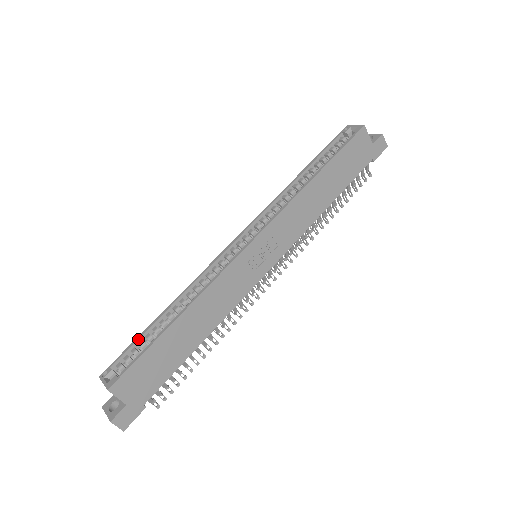
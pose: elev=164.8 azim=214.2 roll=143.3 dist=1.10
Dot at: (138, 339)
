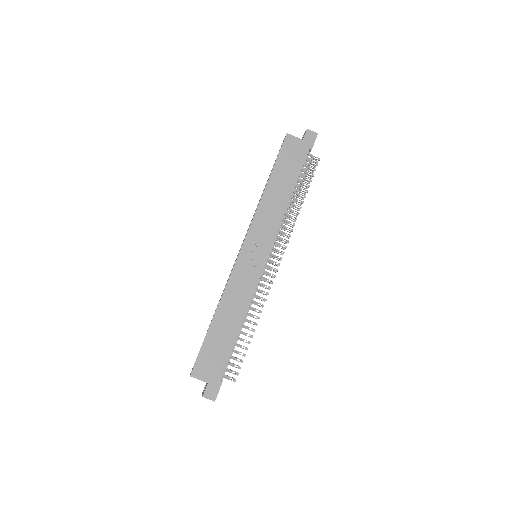
Dot at: occluded
